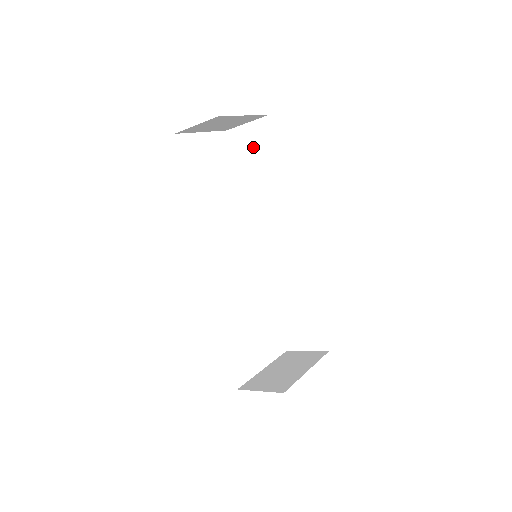
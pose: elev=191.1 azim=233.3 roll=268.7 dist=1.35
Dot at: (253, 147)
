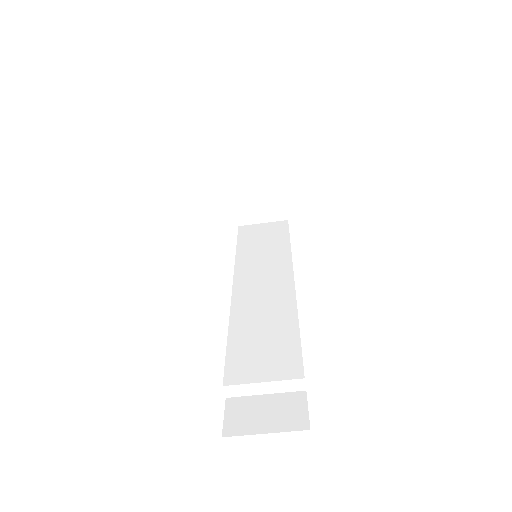
Dot at: (264, 234)
